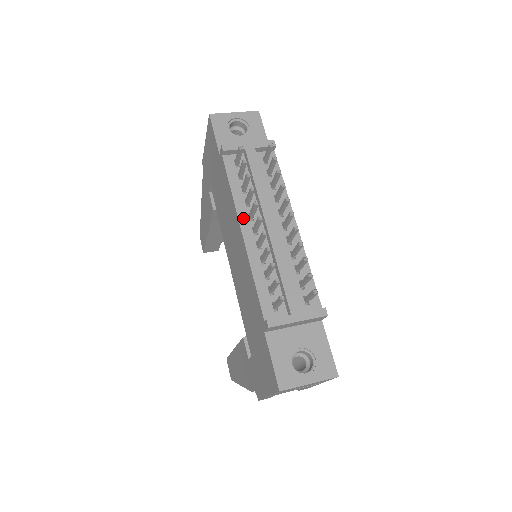
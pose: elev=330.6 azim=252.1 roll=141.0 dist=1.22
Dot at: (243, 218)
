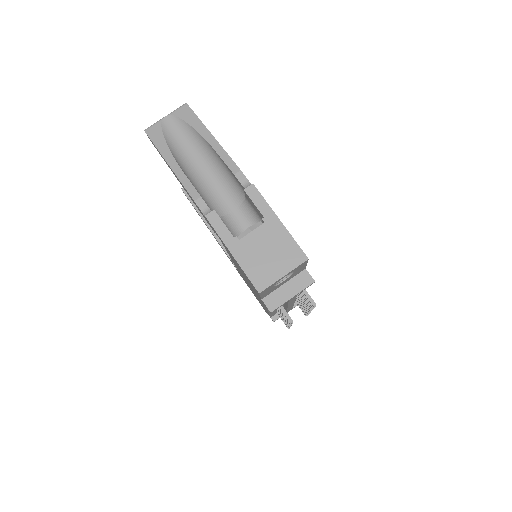
Dot at: occluded
